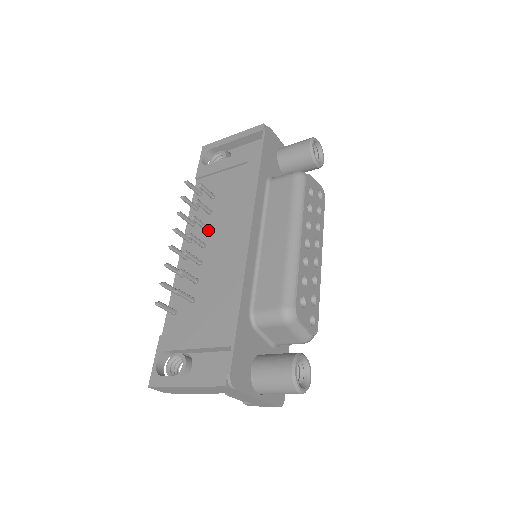
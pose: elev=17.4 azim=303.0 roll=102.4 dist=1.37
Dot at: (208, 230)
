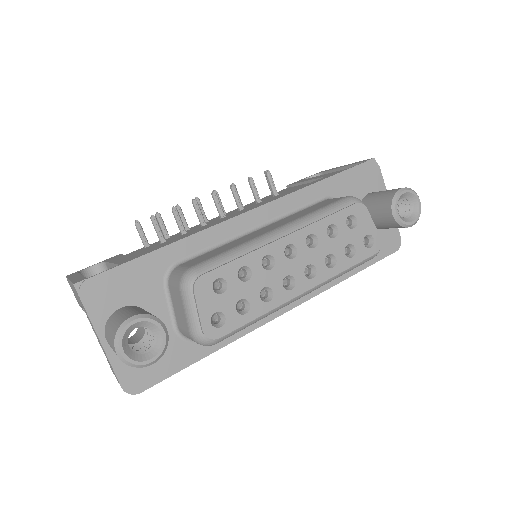
Dot at: (240, 210)
